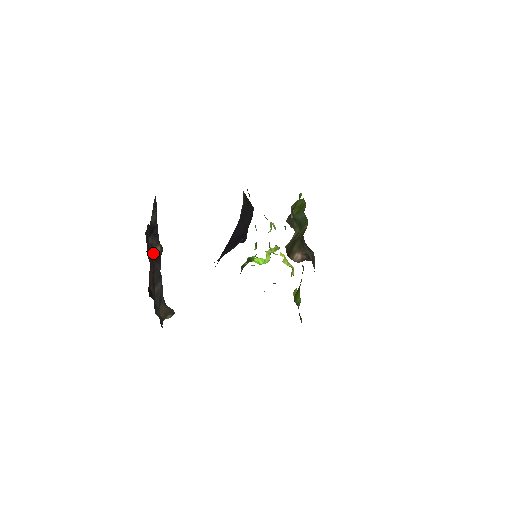
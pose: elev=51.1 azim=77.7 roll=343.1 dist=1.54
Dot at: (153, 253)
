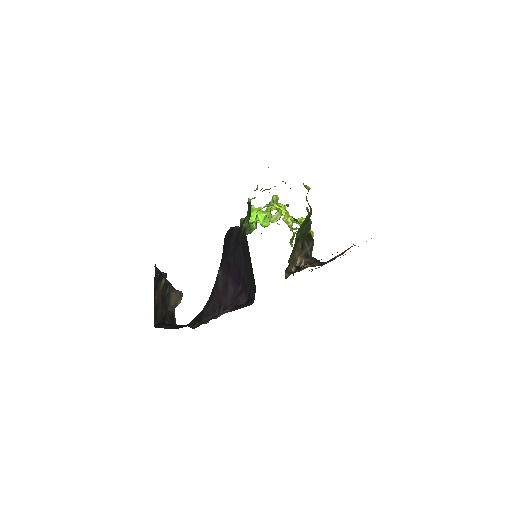
Dot at: (160, 294)
